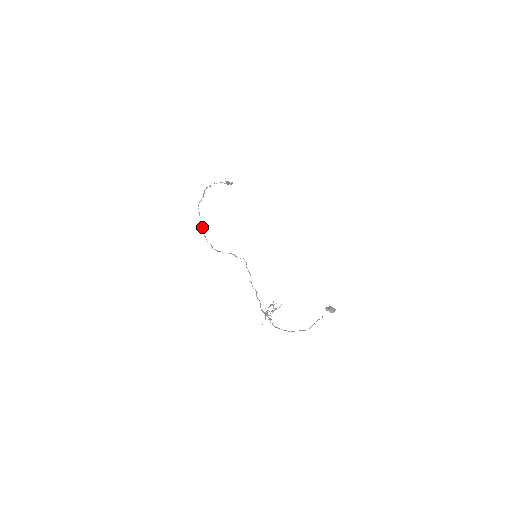
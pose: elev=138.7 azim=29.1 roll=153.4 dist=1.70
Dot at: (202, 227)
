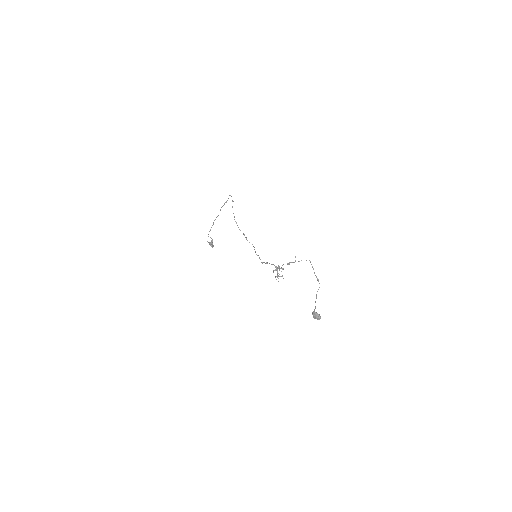
Dot at: (233, 201)
